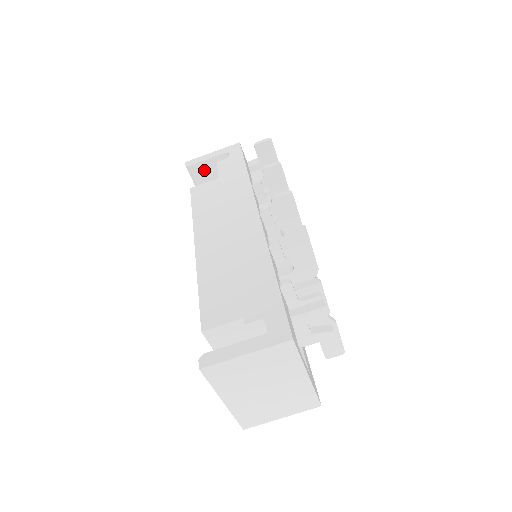
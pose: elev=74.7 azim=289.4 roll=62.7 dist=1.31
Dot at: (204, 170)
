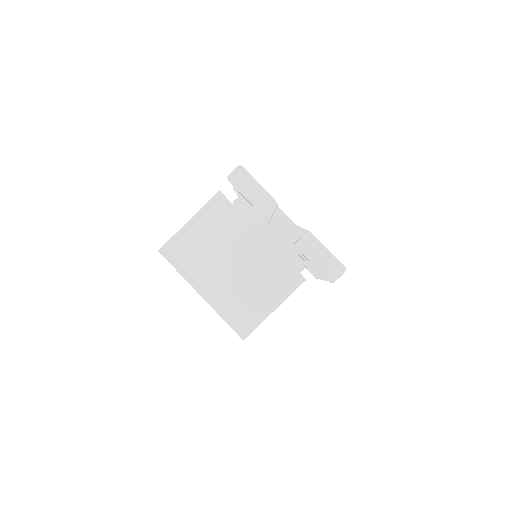
Dot at: occluded
